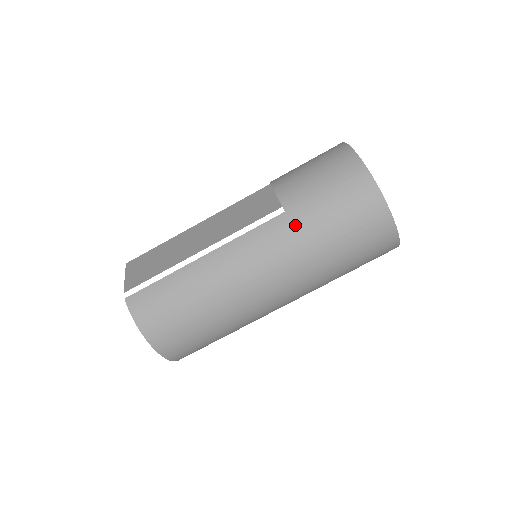
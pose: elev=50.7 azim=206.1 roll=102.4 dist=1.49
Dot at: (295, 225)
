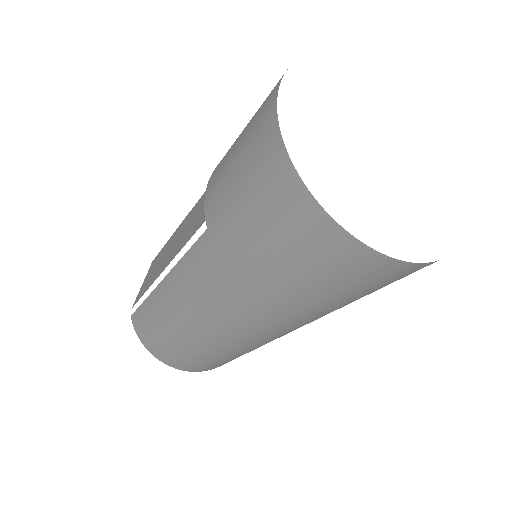
Dot at: (218, 252)
